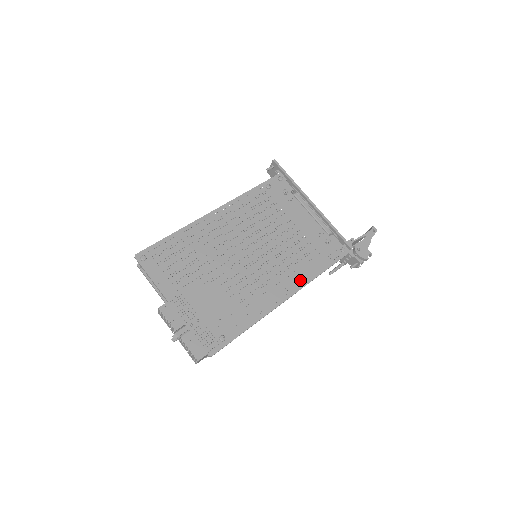
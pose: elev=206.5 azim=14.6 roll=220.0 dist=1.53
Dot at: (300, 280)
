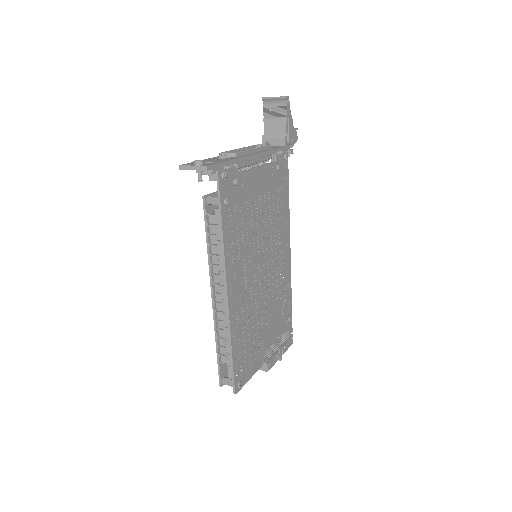
Dot at: (287, 225)
